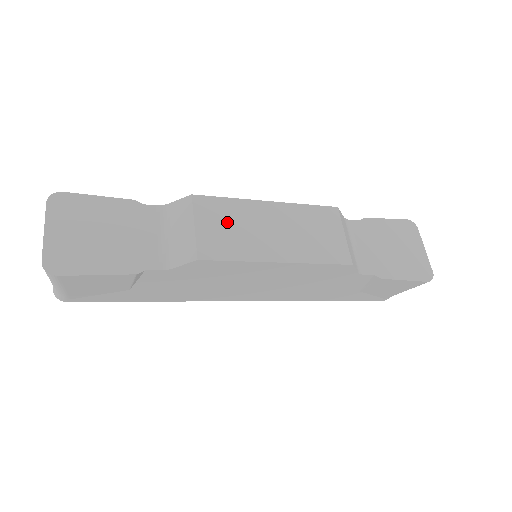
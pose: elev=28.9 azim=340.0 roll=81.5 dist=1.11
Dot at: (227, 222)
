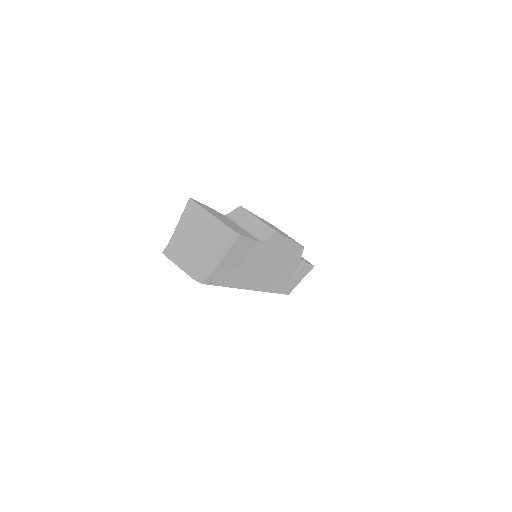
Dot at: (262, 220)
